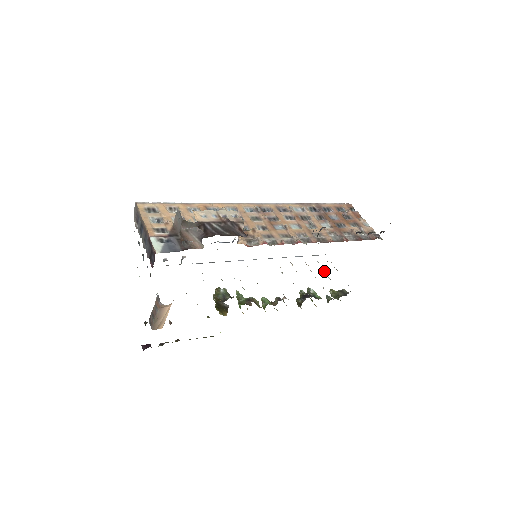
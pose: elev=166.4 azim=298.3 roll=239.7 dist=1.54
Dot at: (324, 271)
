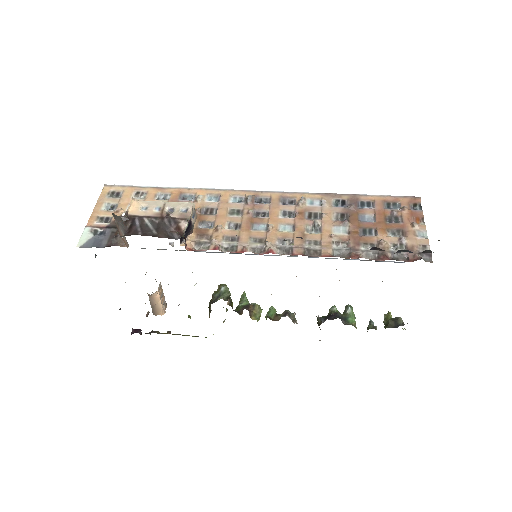
Dot at: occluded
